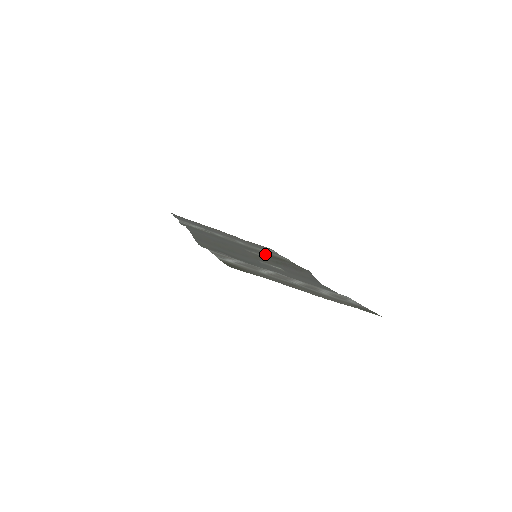
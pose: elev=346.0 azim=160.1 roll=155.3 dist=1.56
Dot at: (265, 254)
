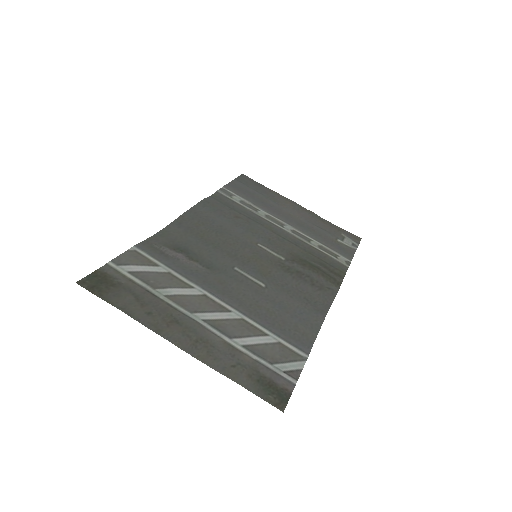
Dot at: (289, 253)
